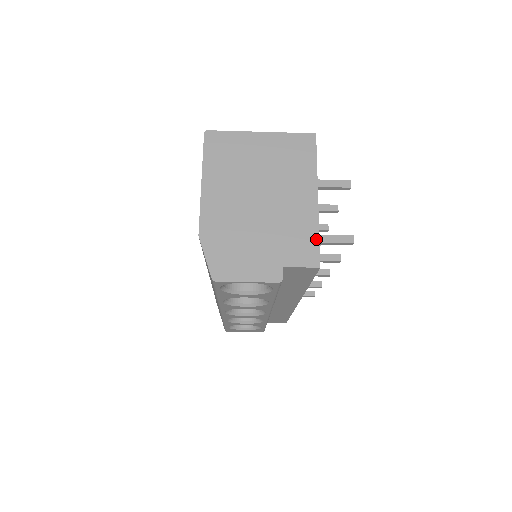
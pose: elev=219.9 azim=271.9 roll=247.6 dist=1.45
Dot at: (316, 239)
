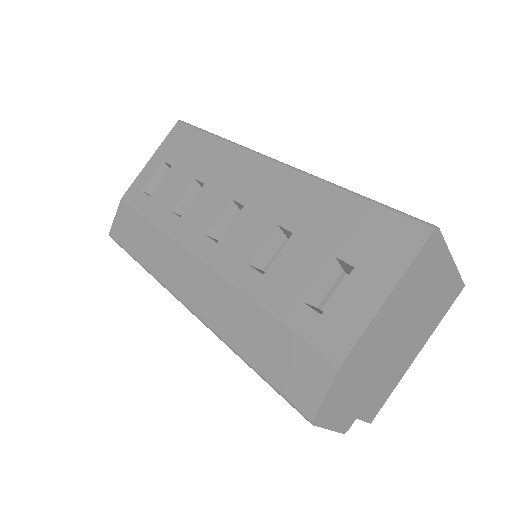
Dot at: (388, 396)
